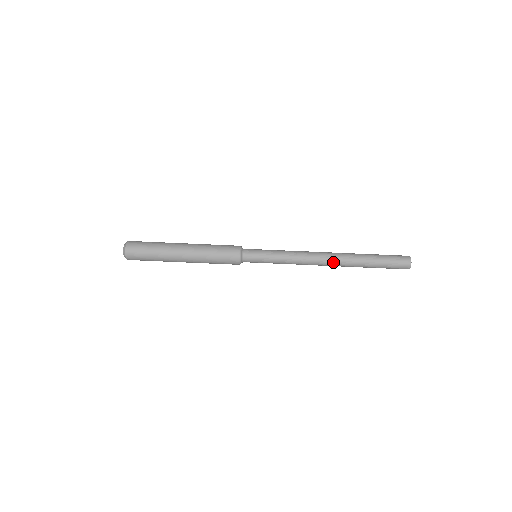
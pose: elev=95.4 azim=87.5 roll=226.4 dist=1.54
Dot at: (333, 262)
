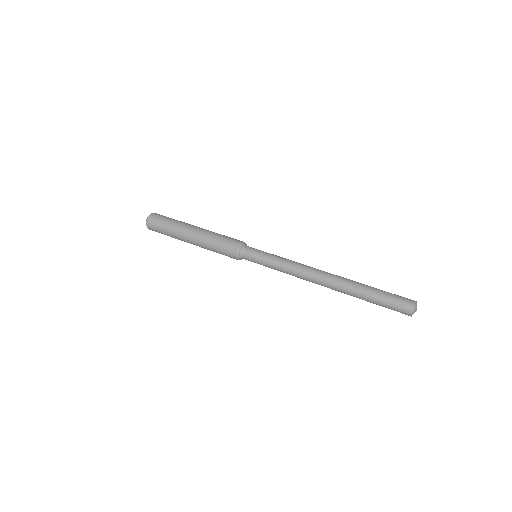
Dot at: (330, 275)
